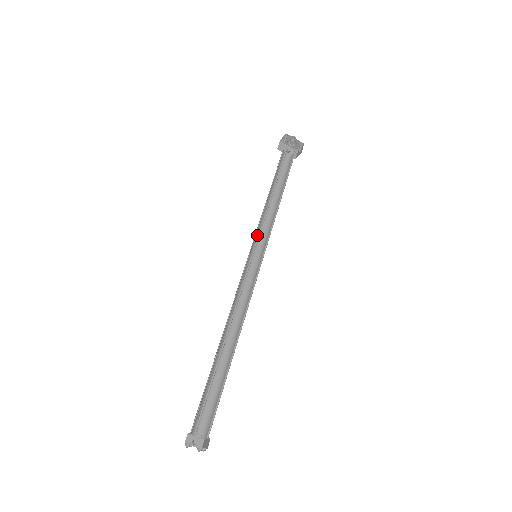
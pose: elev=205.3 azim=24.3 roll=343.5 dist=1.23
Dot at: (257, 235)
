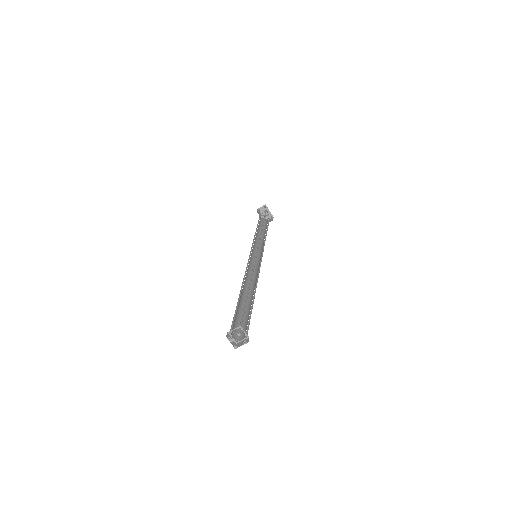
Dot at: (253, 247)
